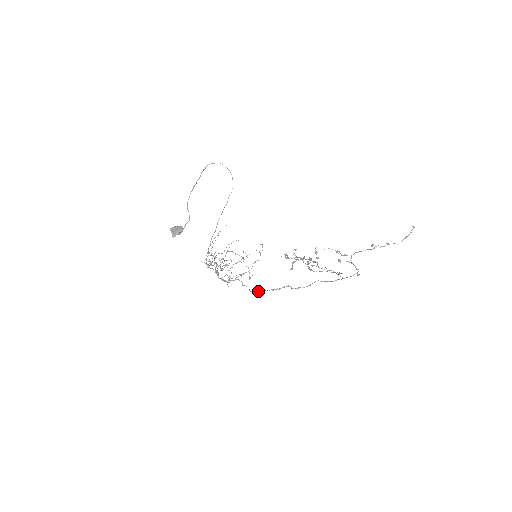
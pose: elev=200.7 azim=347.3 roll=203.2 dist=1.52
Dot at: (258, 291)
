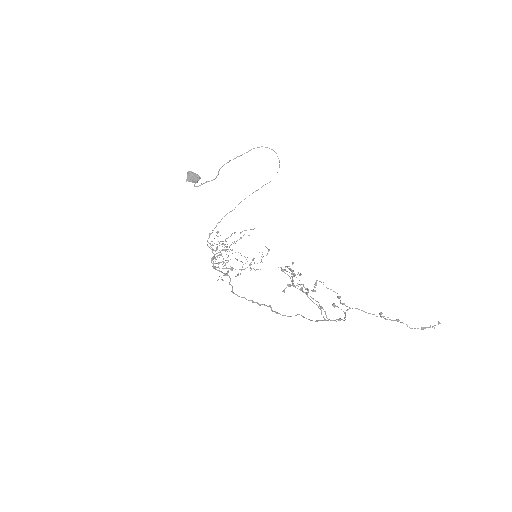
Dot at: occluded
